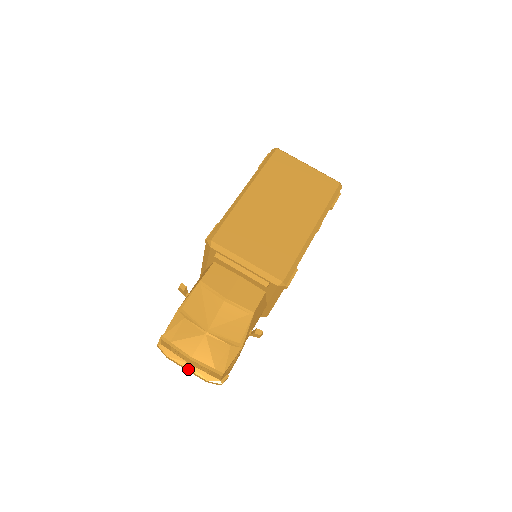
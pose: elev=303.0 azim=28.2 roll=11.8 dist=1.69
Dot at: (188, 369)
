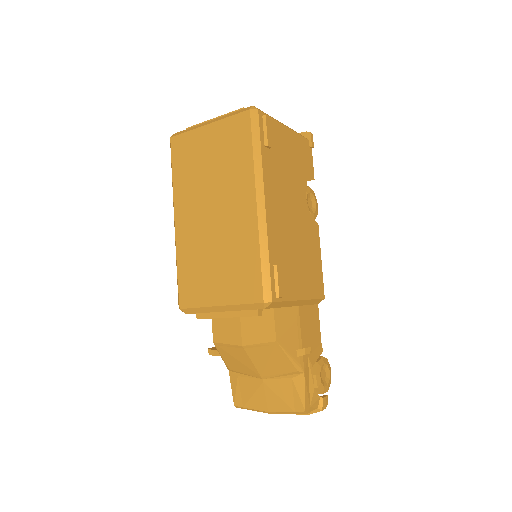
Dot at: occluded
